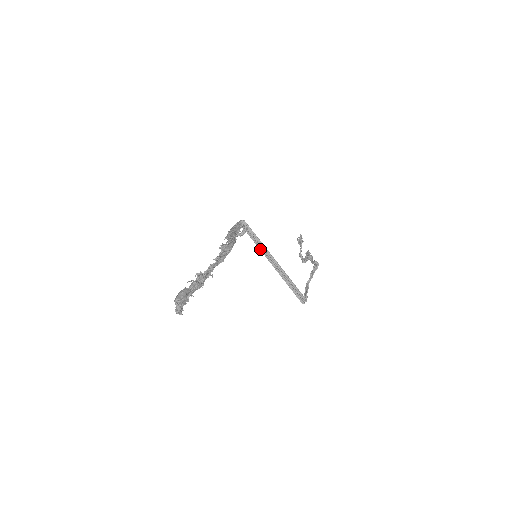
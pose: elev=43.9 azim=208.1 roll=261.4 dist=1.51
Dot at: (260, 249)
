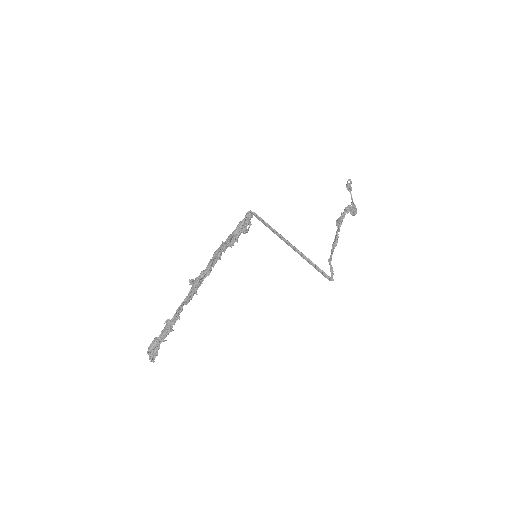
Dot at: (276, 234)
